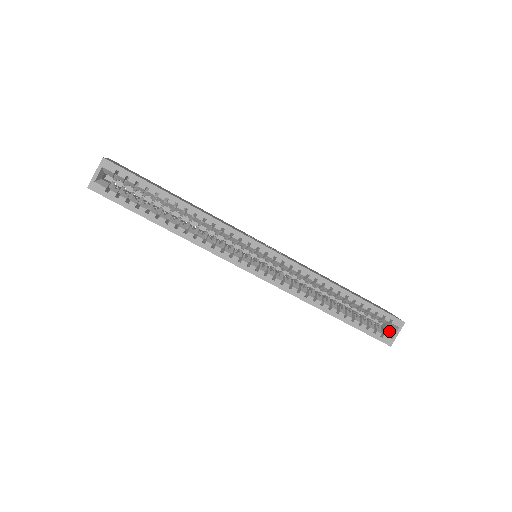
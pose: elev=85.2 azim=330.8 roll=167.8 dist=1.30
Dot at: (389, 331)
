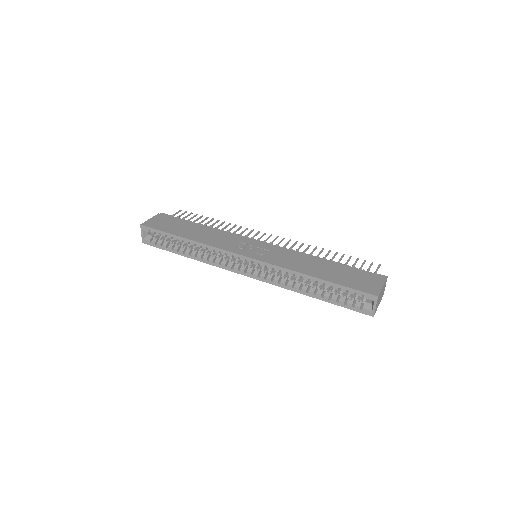
Dot at: (372, 303)
